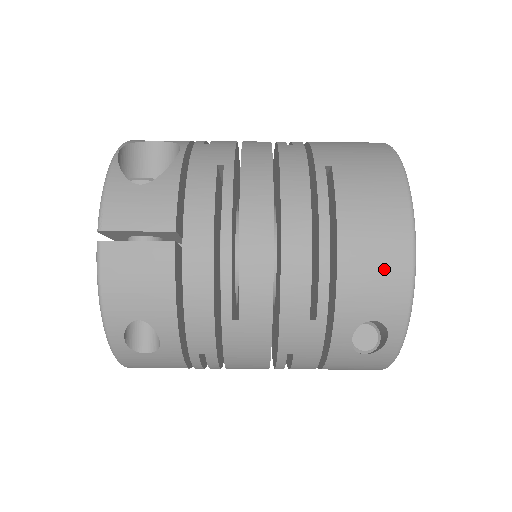
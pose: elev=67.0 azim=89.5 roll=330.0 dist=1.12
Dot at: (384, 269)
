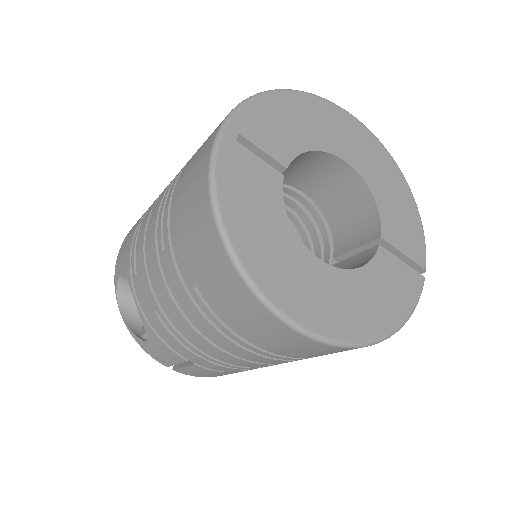
Dot at: (305, 348)
